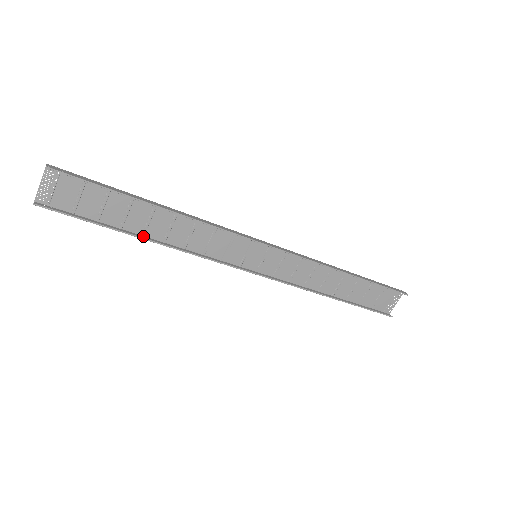
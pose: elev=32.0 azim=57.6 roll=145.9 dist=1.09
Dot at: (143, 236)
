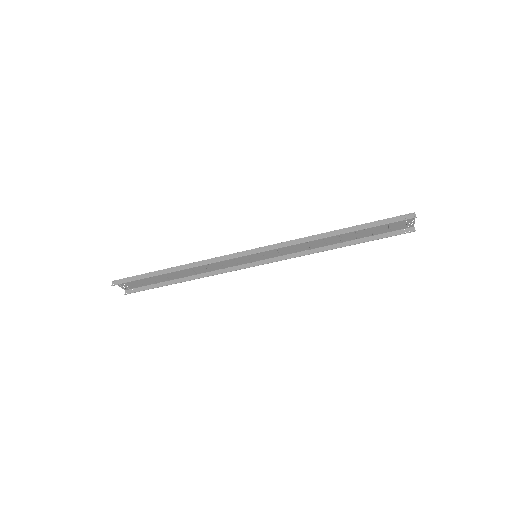
Dot at: (183, 278)
